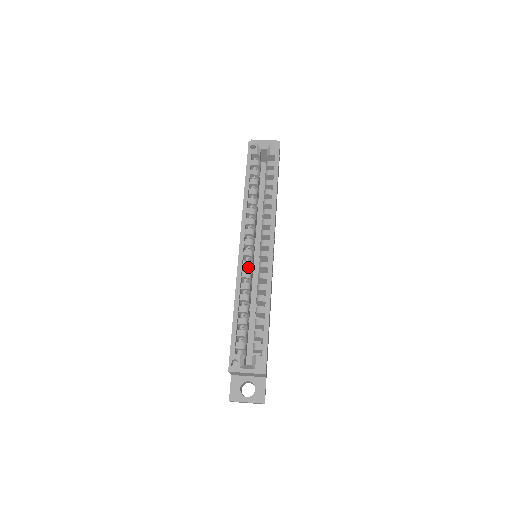
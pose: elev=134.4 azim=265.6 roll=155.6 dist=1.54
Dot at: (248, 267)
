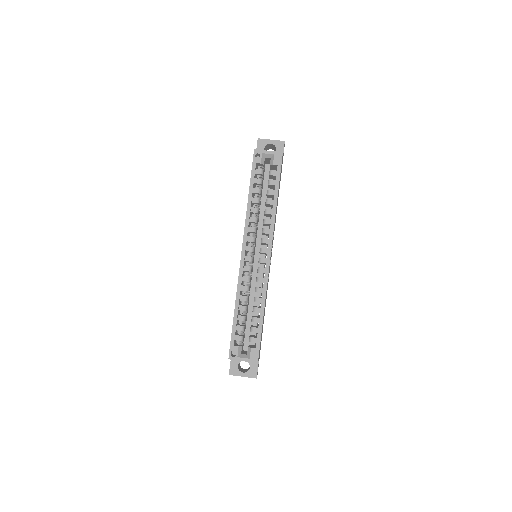
Dot at: (248, 271)
